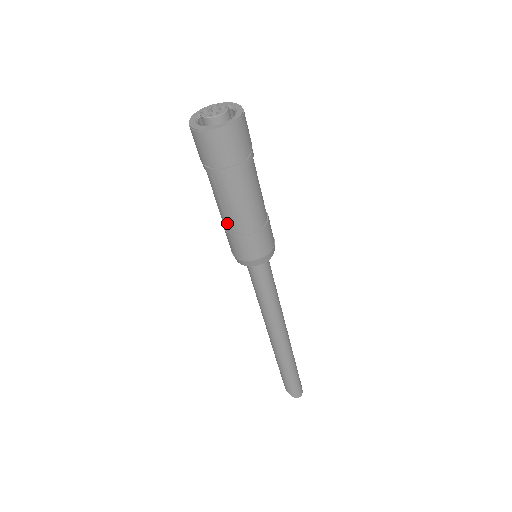
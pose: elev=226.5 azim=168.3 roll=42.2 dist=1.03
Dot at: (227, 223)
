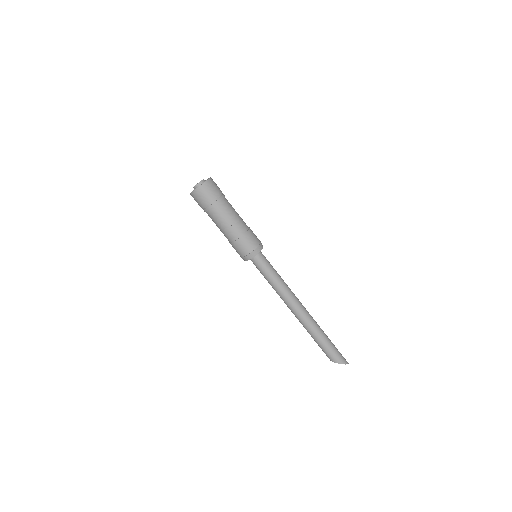
Dot at: (237, 230)
